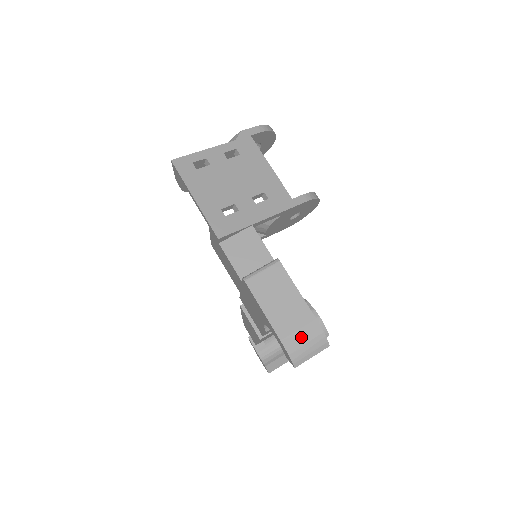
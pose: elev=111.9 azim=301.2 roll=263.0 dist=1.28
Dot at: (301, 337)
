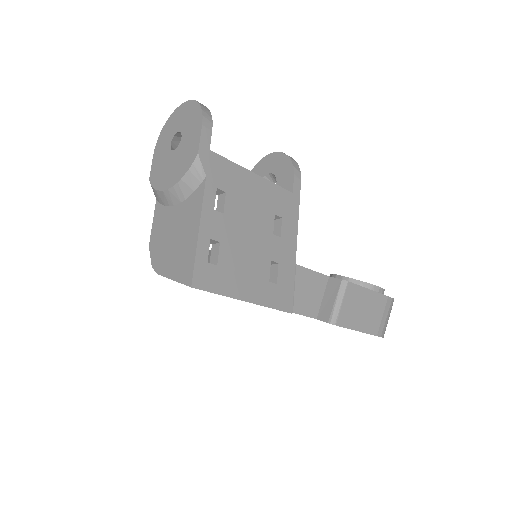
Dot at: (385, 319)
